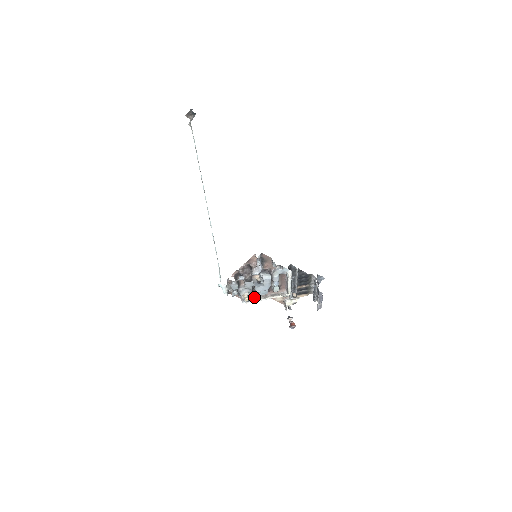
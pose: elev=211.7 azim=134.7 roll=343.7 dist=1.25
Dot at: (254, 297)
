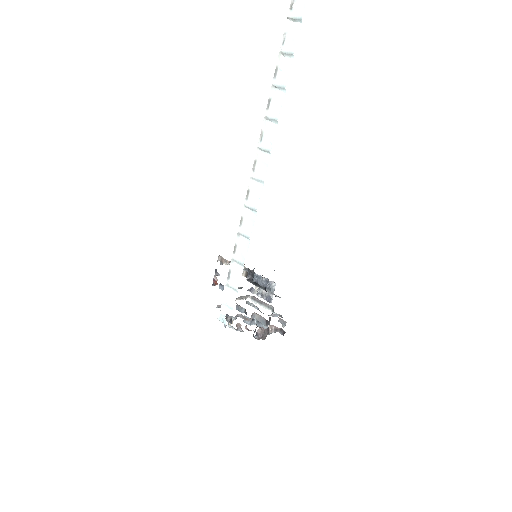
Dot at: occluded
